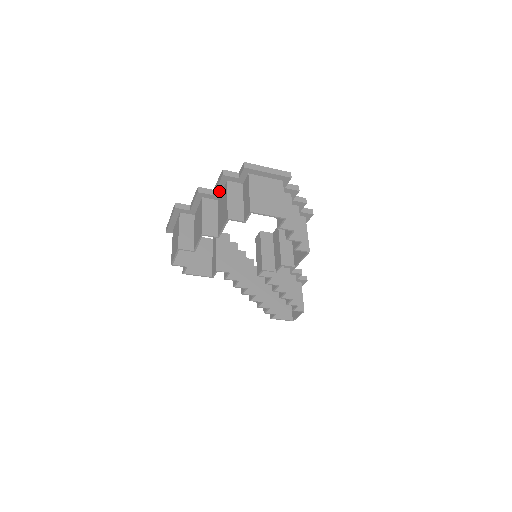
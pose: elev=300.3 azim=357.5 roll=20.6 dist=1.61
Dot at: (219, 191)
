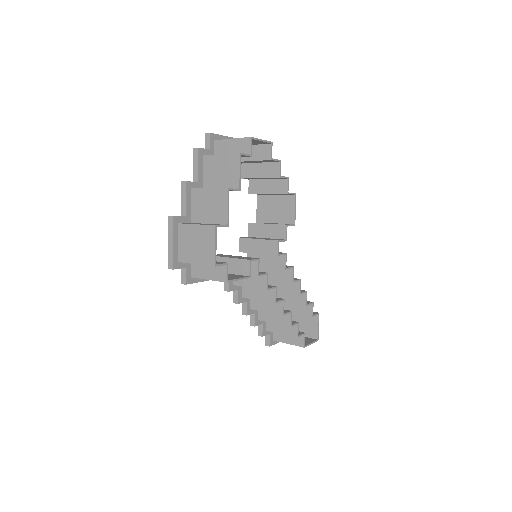
Dot at: (201, 174)
